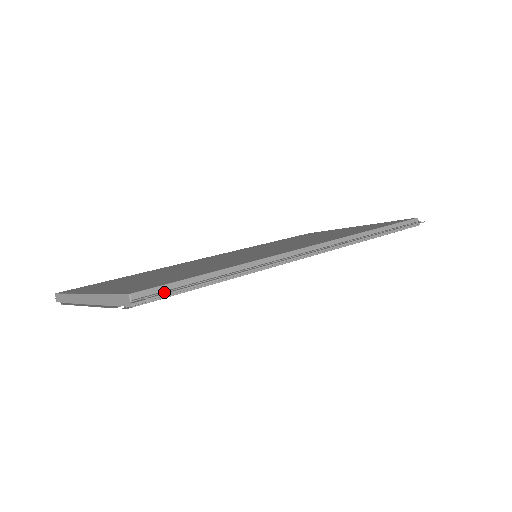
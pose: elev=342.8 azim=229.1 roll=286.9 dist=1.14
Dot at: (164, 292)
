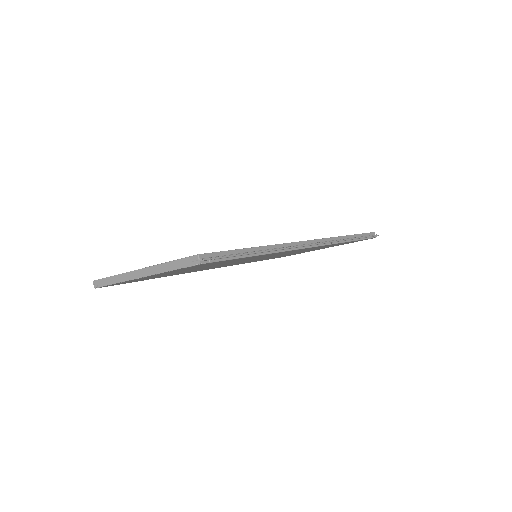
Dot at: (220, 256)
